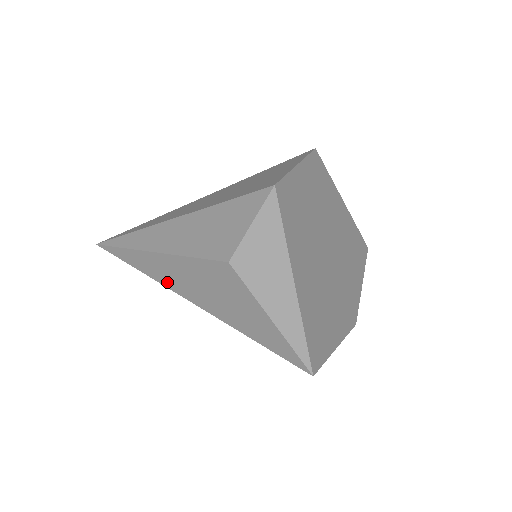
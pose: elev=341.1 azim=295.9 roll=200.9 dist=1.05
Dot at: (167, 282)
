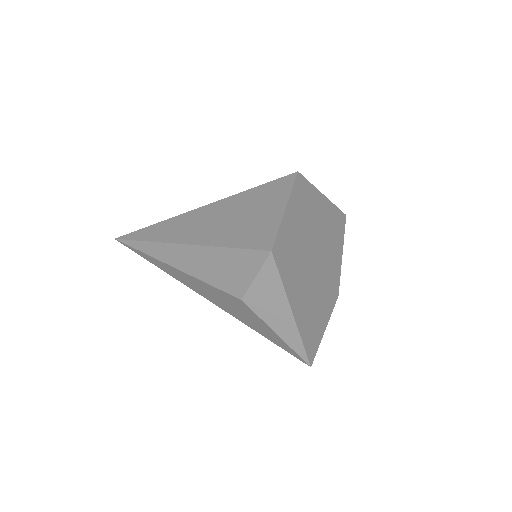
Dot at: (188, 285)
